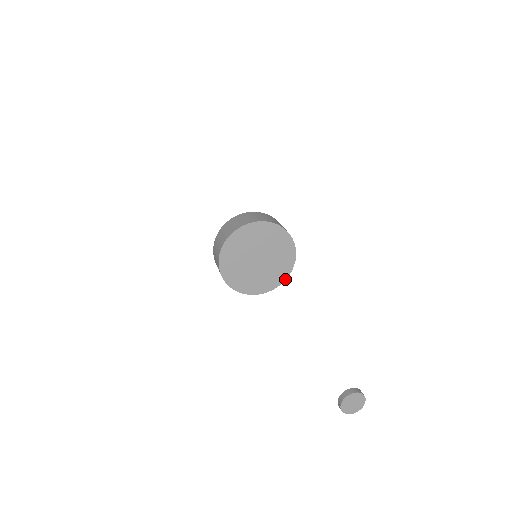
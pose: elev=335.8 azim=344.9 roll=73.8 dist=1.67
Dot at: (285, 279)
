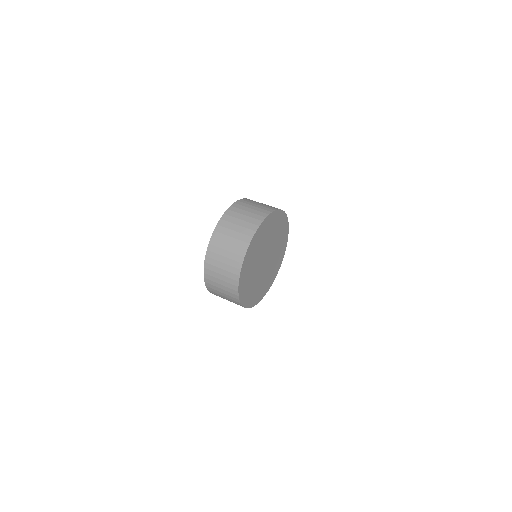
Dot at: (261, 298)
